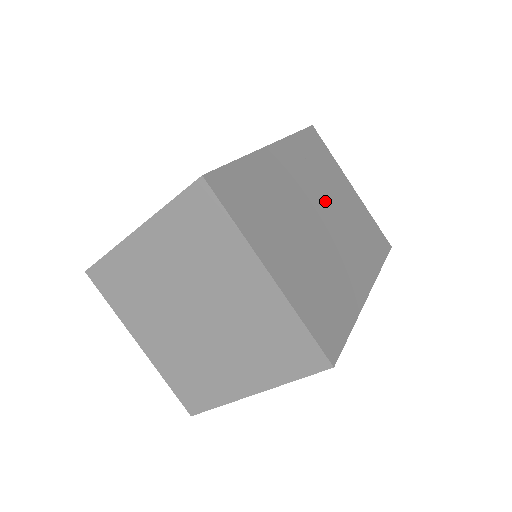
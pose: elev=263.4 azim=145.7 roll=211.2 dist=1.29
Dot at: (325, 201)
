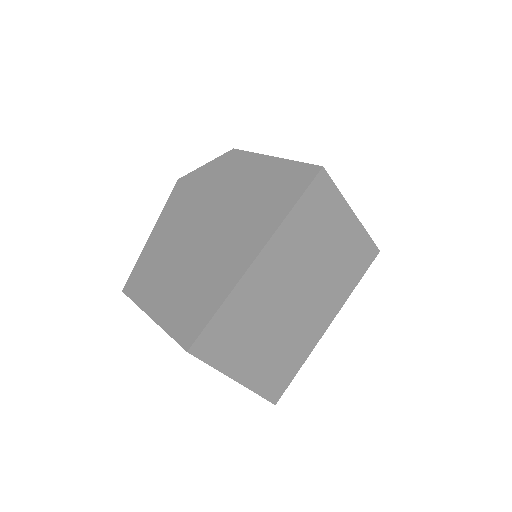
Dot at: (309, 267)
